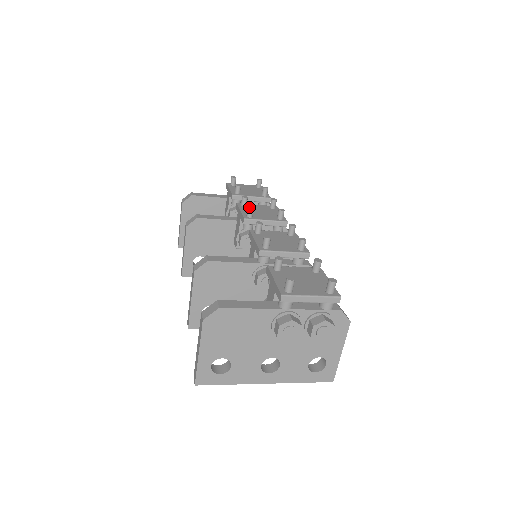
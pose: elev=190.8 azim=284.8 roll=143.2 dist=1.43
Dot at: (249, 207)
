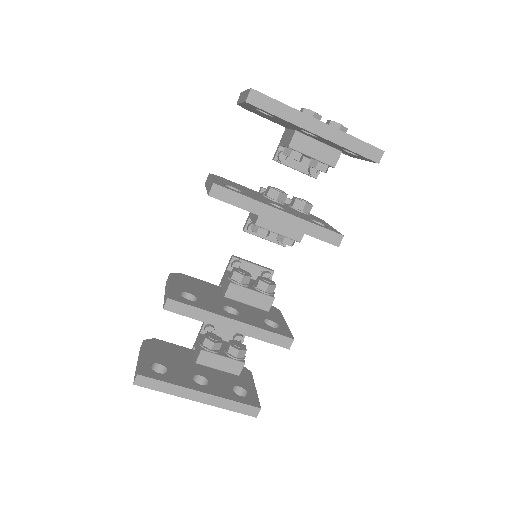
Dot at: occluded
